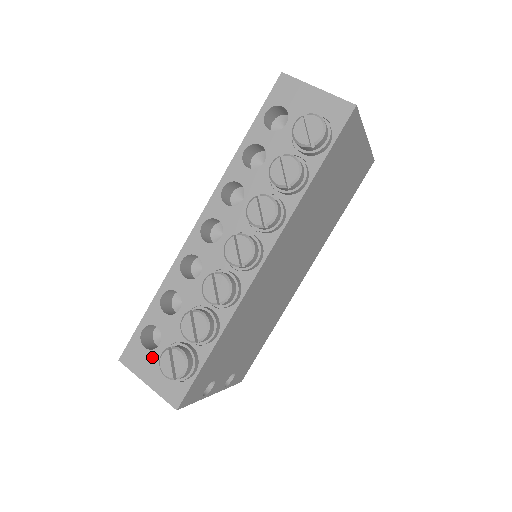
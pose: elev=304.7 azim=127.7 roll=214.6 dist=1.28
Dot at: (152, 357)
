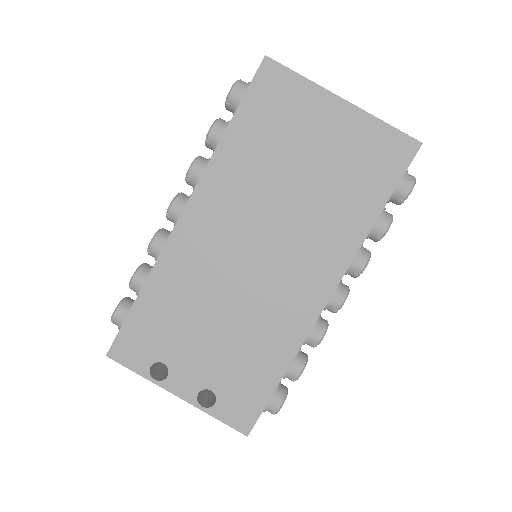
Dot at: occluded
